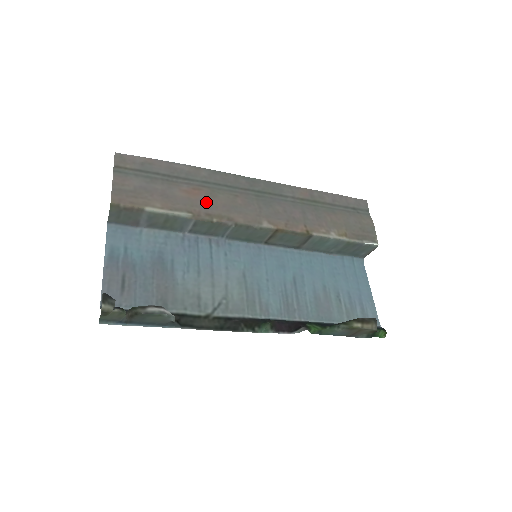
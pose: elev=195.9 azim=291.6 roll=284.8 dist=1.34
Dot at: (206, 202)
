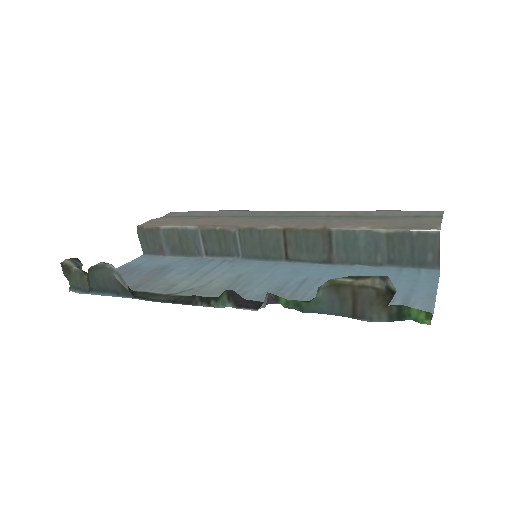
Dot at: (219, 221)
